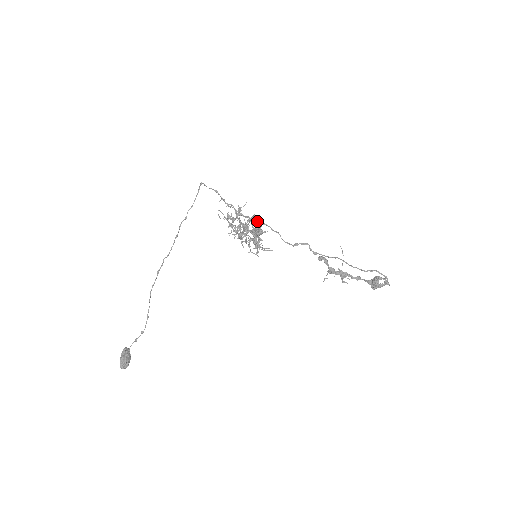
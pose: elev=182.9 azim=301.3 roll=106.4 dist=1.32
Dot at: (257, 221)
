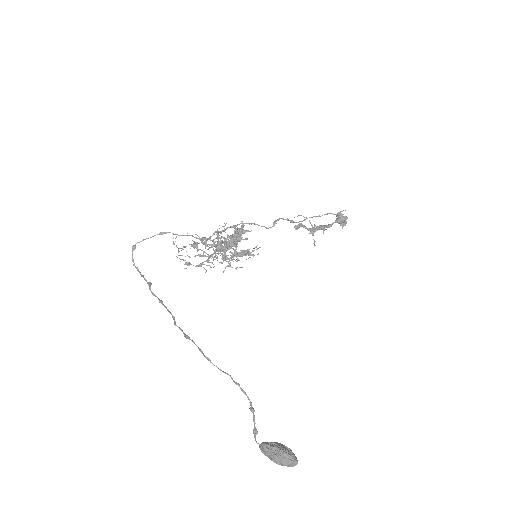
Dot at: (227, 228)
